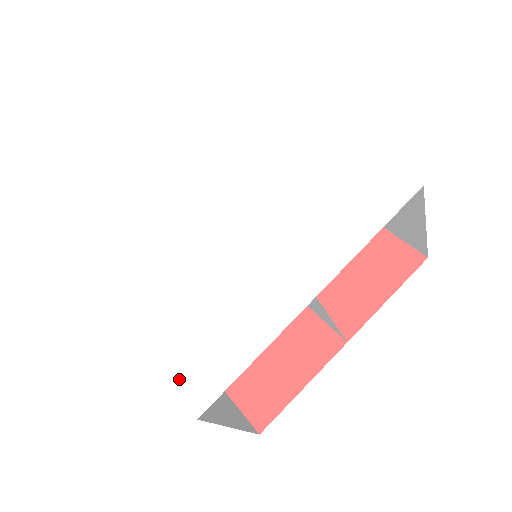
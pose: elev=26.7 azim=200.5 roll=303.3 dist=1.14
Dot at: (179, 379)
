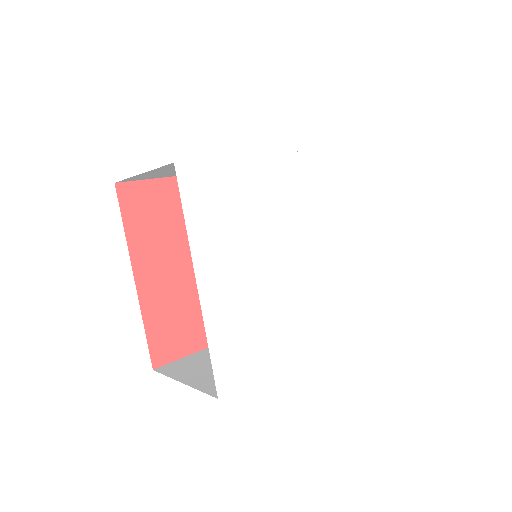
Dot at: (218, 360)
